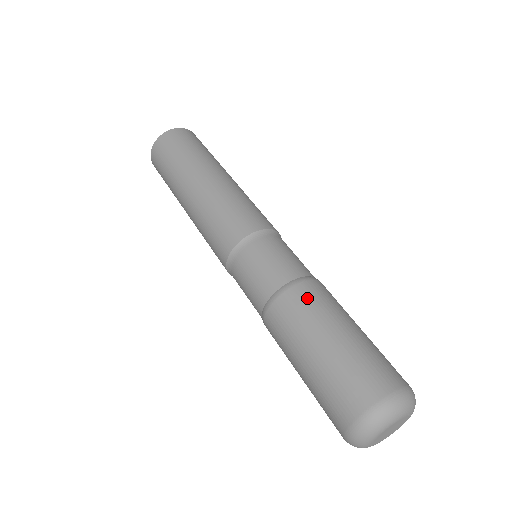
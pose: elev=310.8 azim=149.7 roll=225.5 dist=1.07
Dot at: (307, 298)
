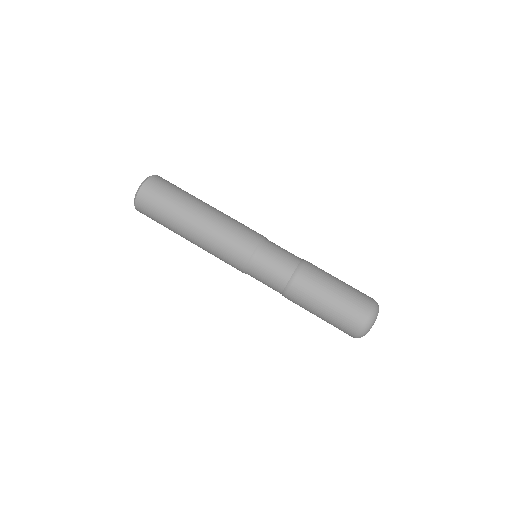
Dot at: (310, 275)
